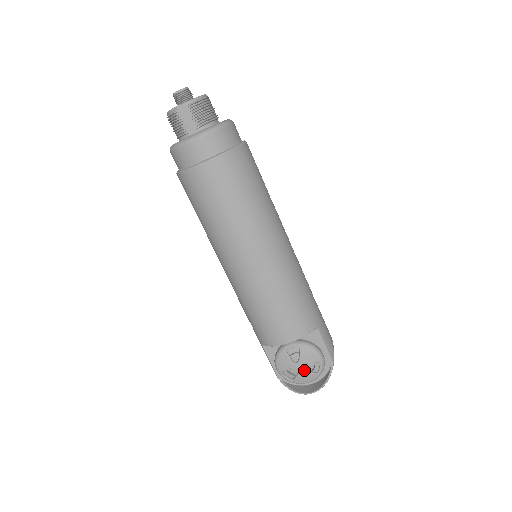
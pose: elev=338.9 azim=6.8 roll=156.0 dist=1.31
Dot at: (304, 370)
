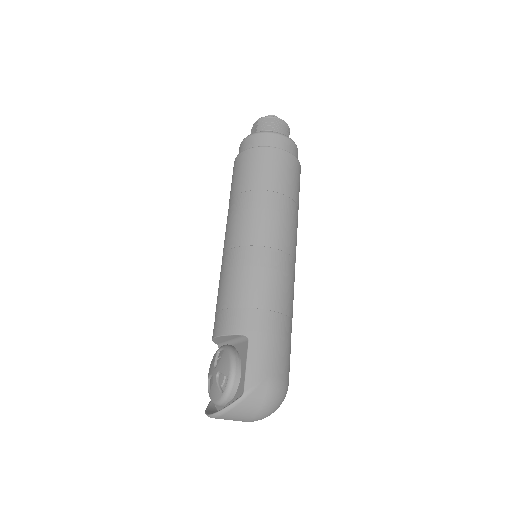
Dot at: (216, 380)
